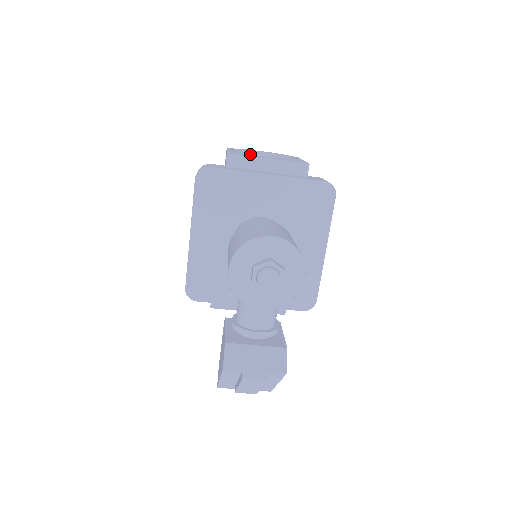
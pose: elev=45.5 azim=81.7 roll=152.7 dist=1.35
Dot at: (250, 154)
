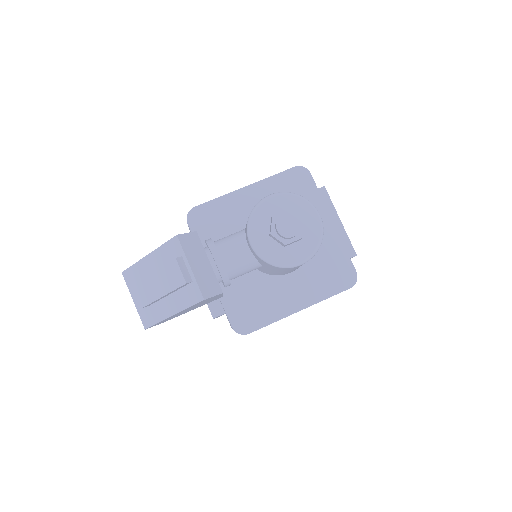
Dot at: occluded
